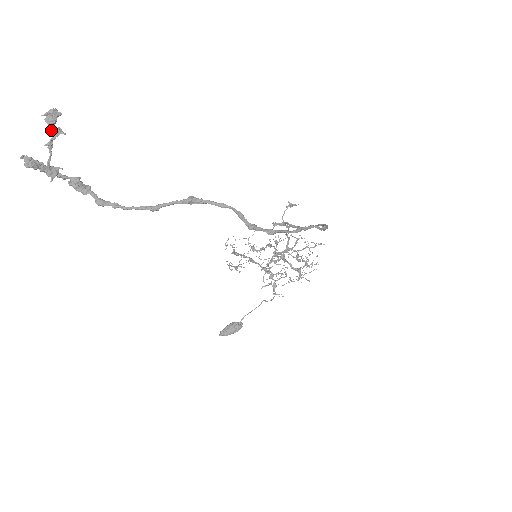
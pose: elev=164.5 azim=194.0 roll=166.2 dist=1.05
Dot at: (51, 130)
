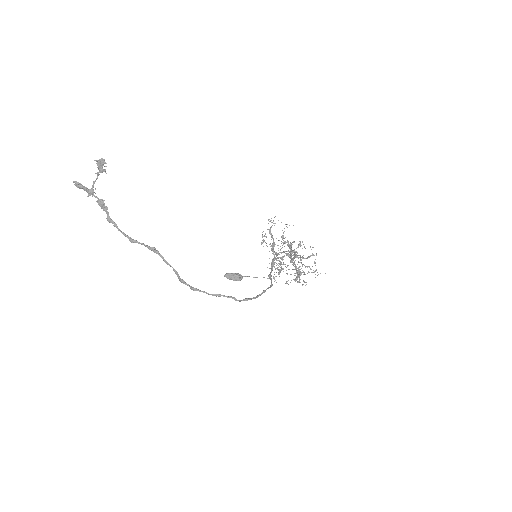
Dot at: (101, 167)
